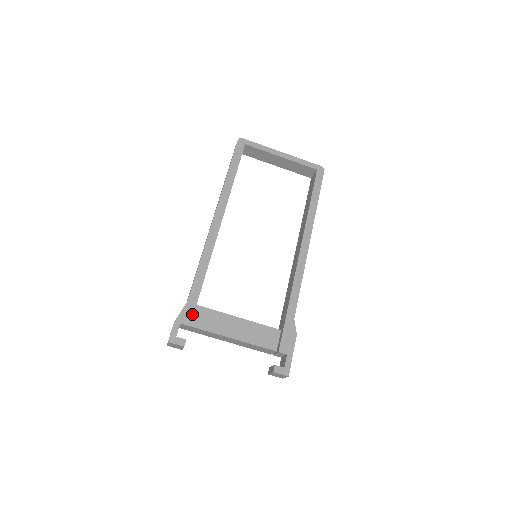
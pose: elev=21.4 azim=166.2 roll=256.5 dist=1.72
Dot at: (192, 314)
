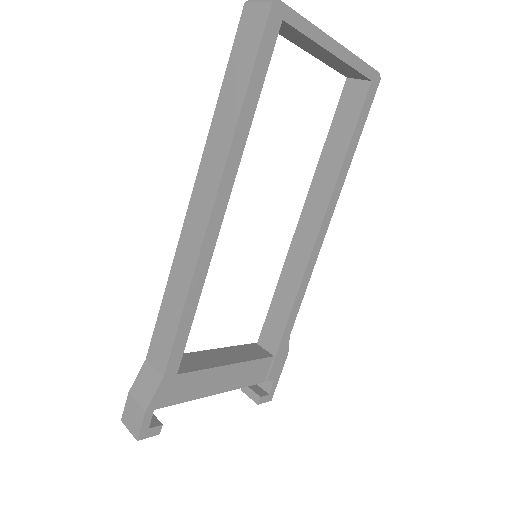
Dot at: (171, 390)
